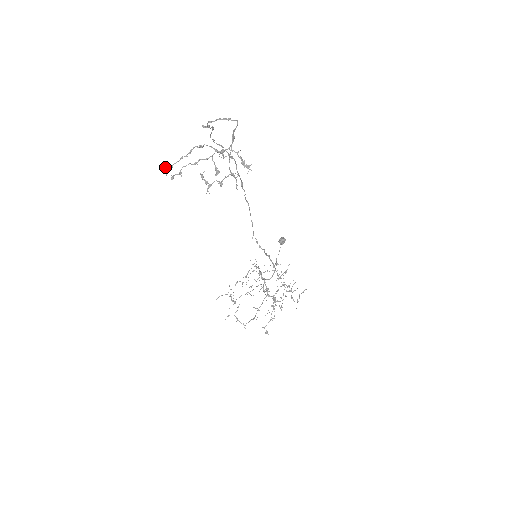
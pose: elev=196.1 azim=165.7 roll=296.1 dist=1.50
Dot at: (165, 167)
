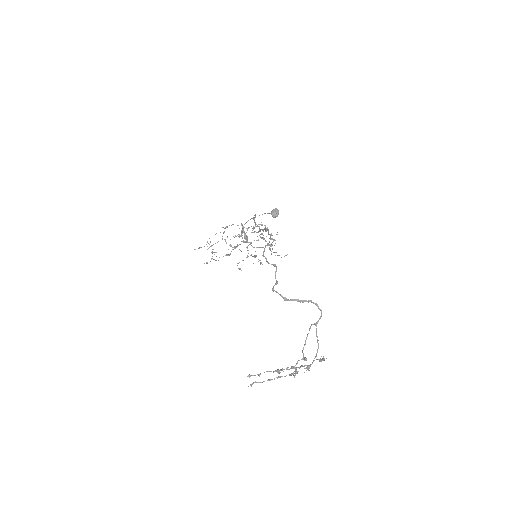
Dot at: occluded
